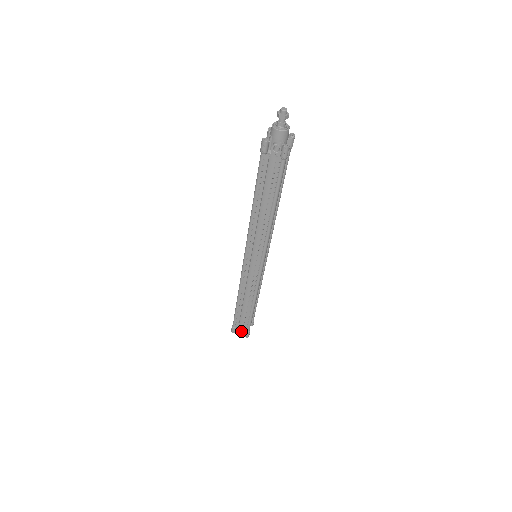
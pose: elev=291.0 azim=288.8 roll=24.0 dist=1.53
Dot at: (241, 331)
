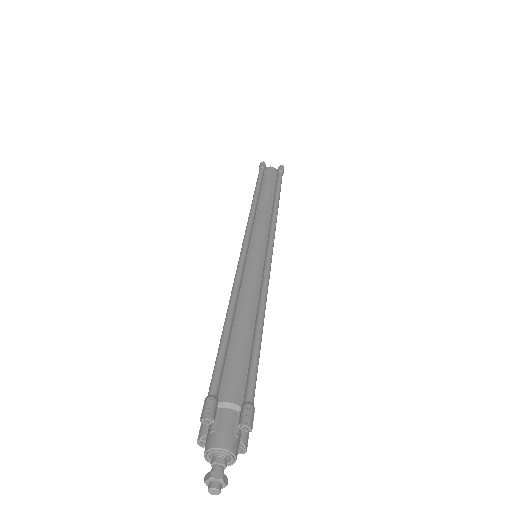
Dot at: occluded
